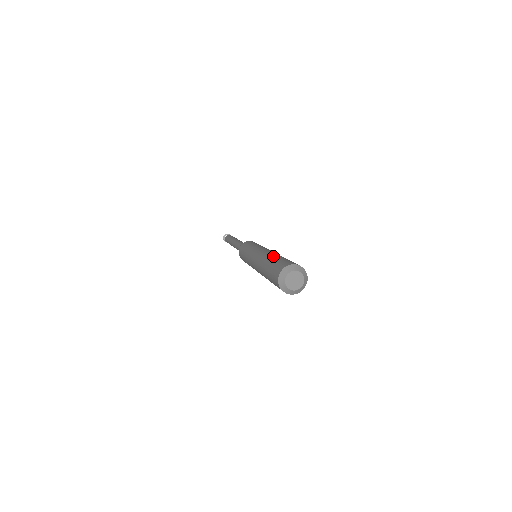
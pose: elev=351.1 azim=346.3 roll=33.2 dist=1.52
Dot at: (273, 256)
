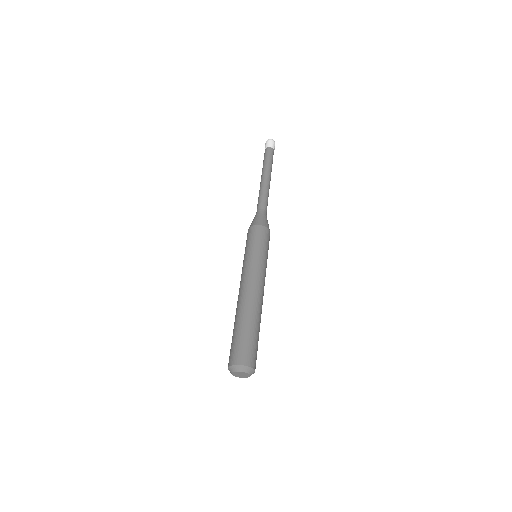
Dot at: (251, 319)
